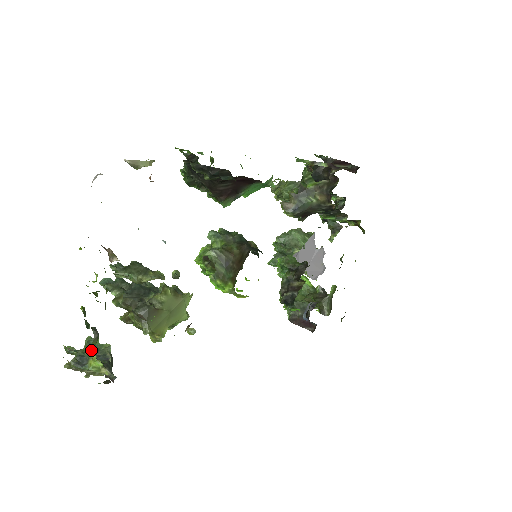
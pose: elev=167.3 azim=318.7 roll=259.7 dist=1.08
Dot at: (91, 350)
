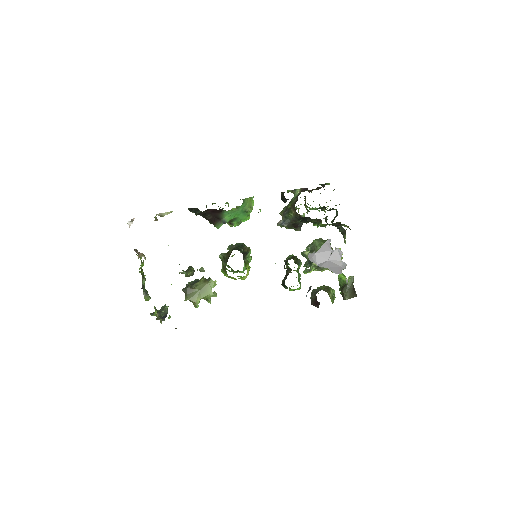
Dot at: occluded
